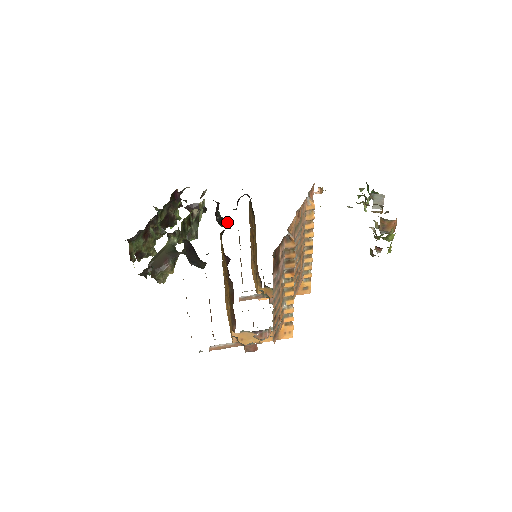
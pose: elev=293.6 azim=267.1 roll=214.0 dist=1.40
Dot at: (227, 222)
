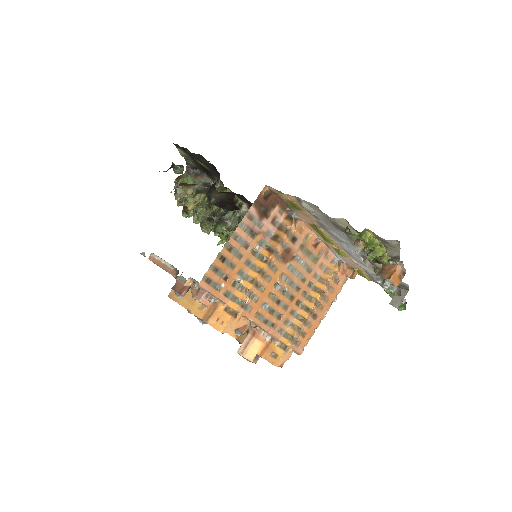
Dot at: occluded
